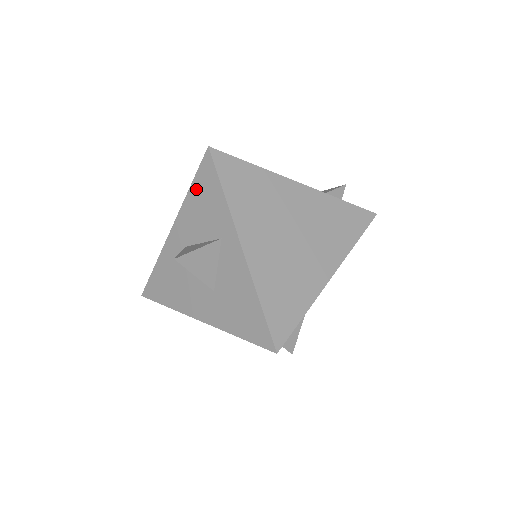
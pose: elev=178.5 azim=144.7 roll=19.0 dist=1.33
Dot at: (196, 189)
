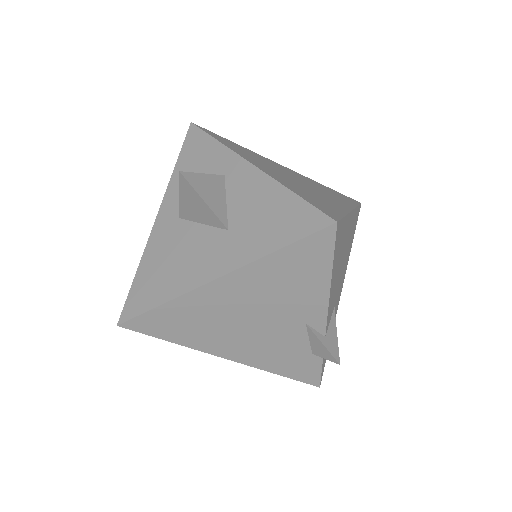
Dot at: (183, 160)
